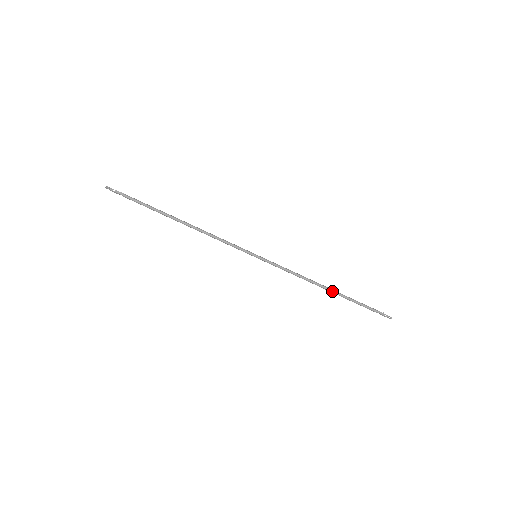
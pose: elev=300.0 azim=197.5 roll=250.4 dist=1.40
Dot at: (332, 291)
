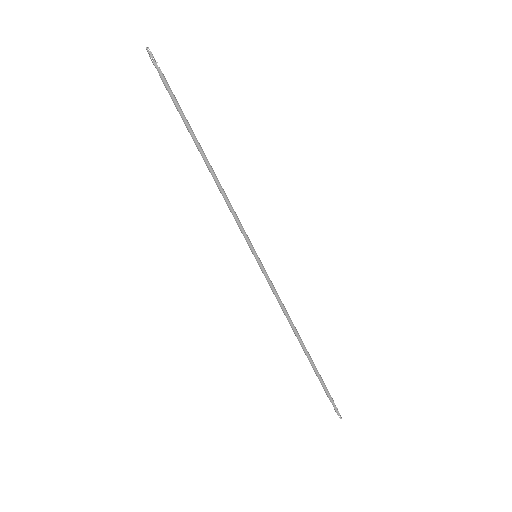
Dot at: (305, 350)
